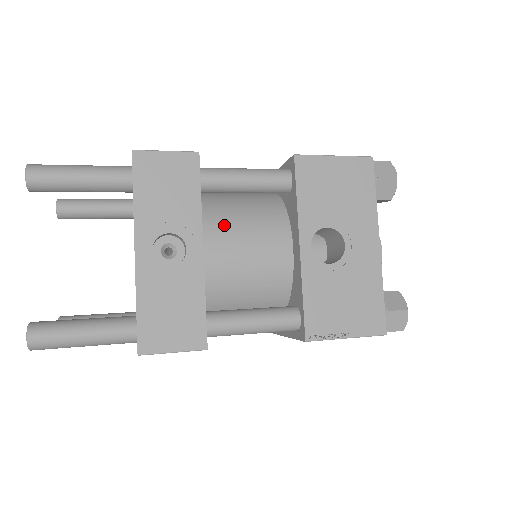
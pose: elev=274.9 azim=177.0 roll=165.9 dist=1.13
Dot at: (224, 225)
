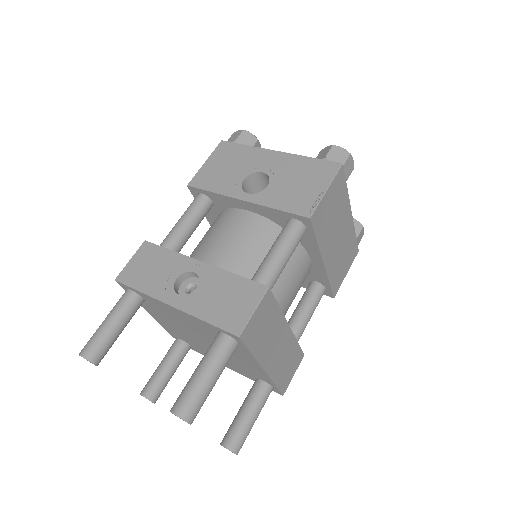
Dot at: (203, 250)
